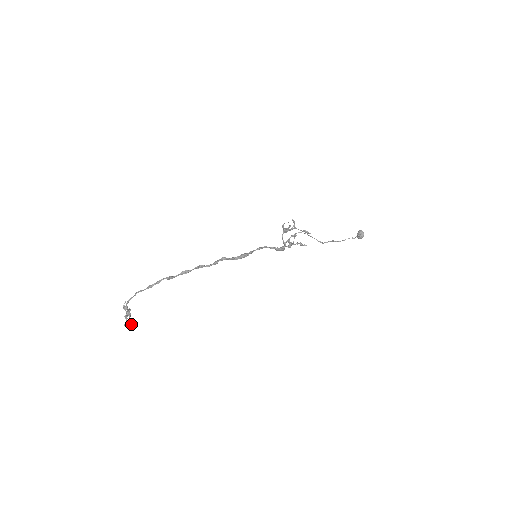
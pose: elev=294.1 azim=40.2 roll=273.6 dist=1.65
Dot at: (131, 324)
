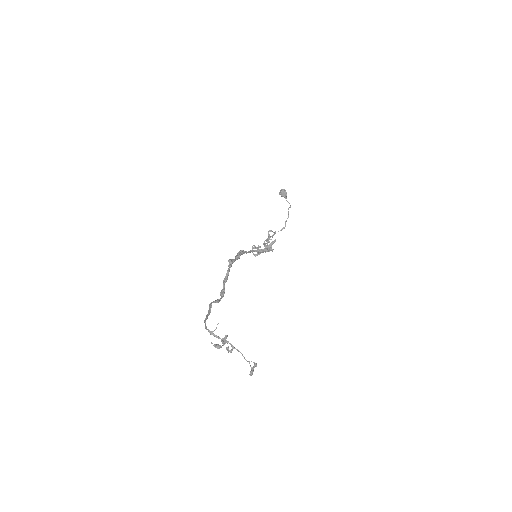
Dot at: (253, 366)
